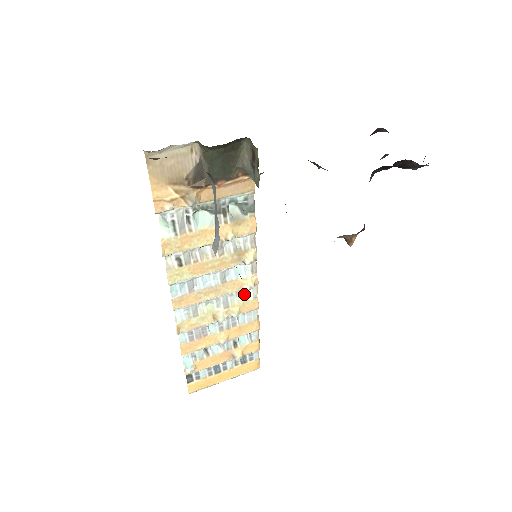
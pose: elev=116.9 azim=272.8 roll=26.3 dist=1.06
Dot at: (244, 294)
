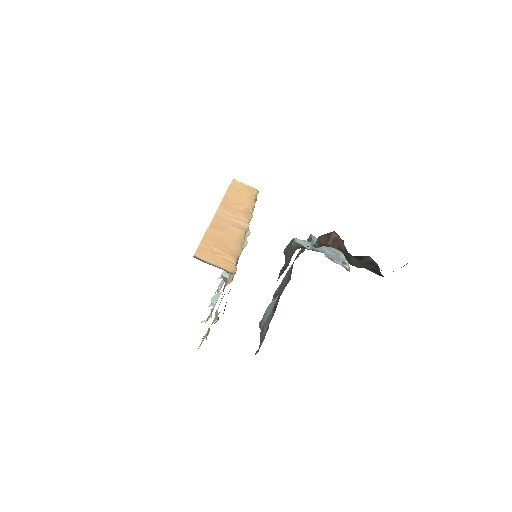
Dot at: occluded
